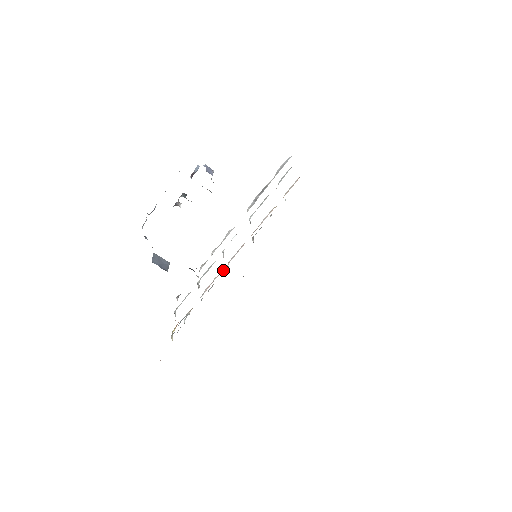
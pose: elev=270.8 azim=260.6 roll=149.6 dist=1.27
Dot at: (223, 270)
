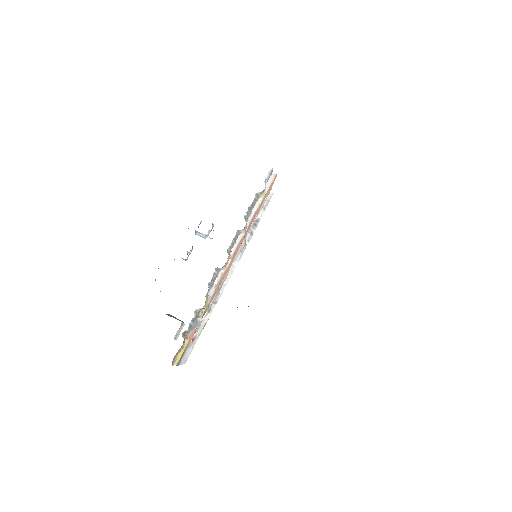
Dot at: (226, 265)
